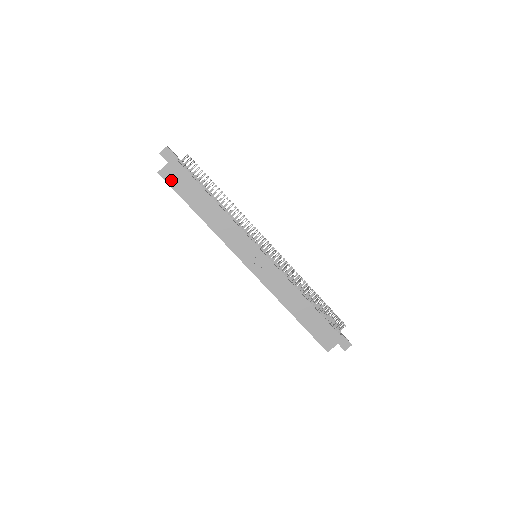
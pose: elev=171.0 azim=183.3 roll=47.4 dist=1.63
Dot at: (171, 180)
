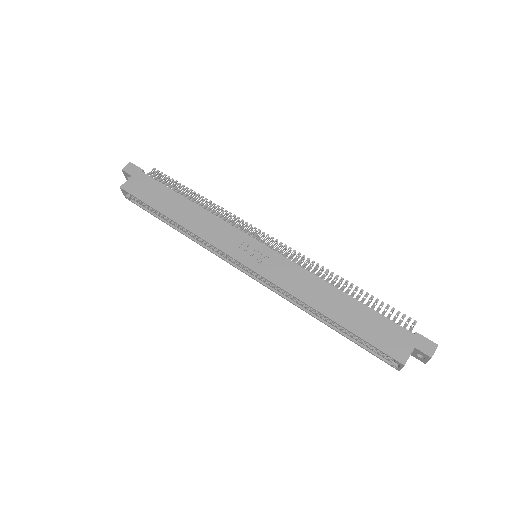
Dot at: (136, 191)
